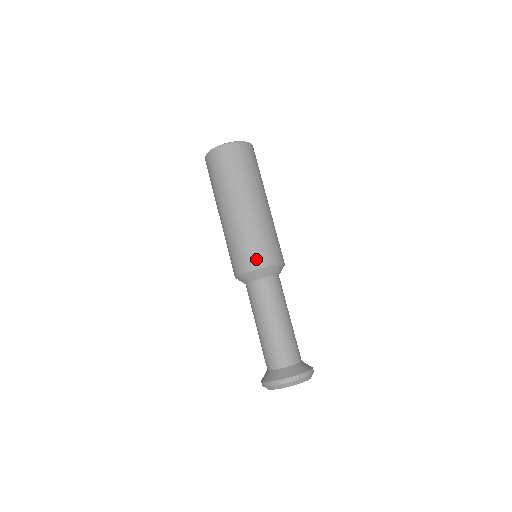
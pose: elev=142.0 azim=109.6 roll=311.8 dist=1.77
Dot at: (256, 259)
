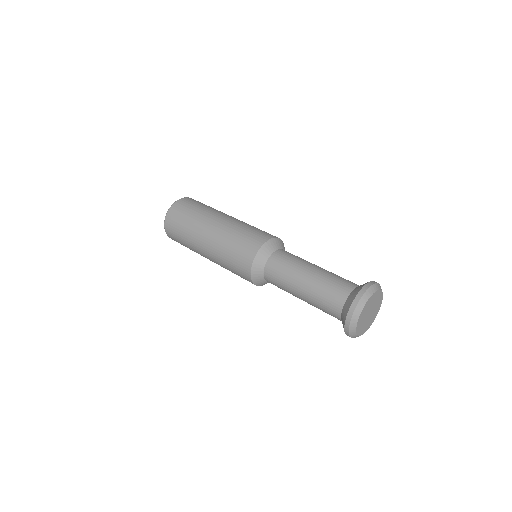
Dot at: (267, 234)
